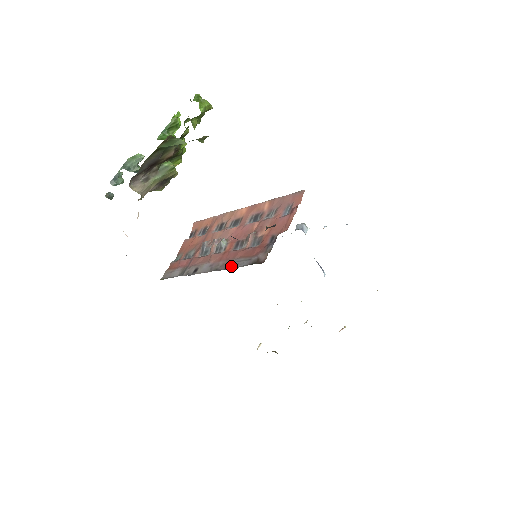
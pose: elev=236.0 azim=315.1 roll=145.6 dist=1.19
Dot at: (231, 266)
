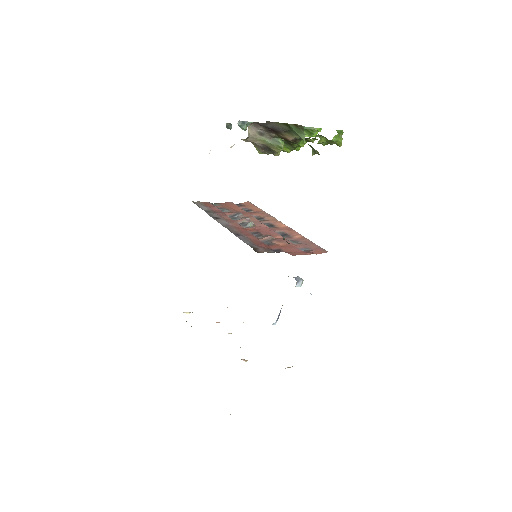
Dot at: (239, 236)
